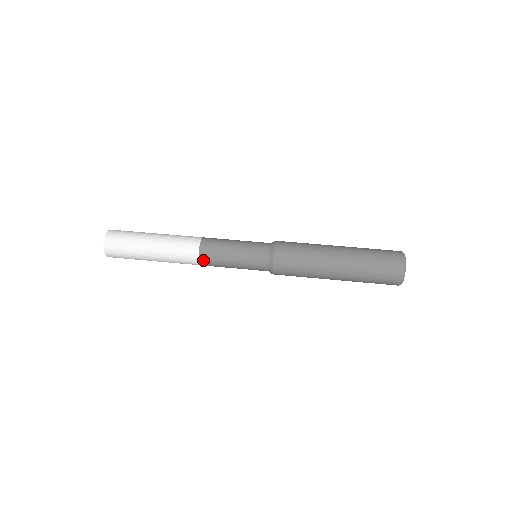
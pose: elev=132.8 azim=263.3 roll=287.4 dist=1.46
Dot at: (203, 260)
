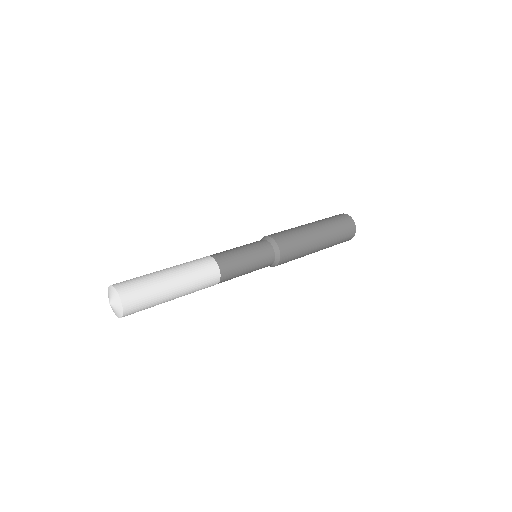
Dot at: (223, 270)
